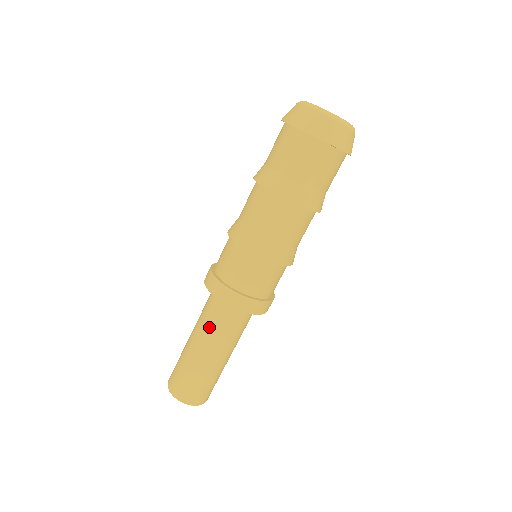
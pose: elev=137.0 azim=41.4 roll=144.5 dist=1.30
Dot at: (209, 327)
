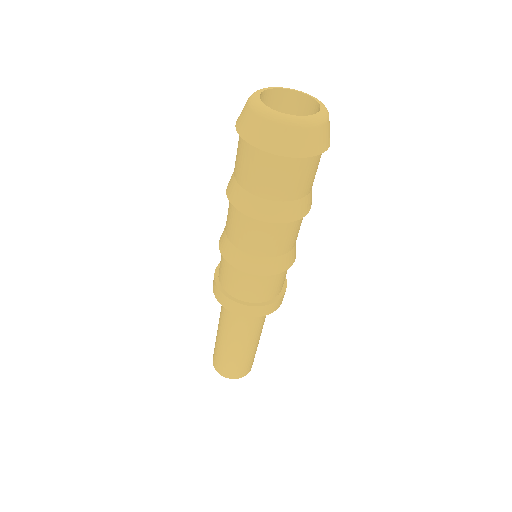
Dot at: (241, 330)
